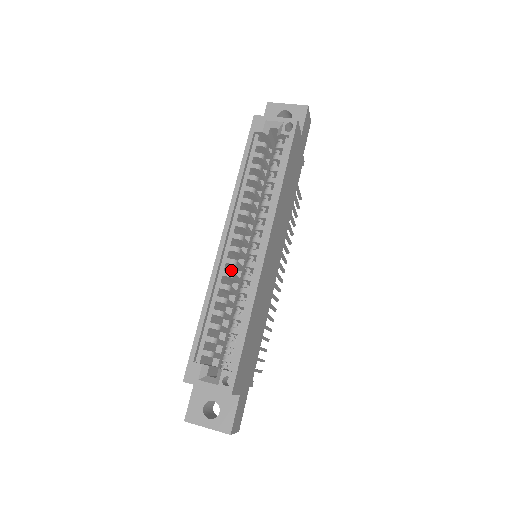
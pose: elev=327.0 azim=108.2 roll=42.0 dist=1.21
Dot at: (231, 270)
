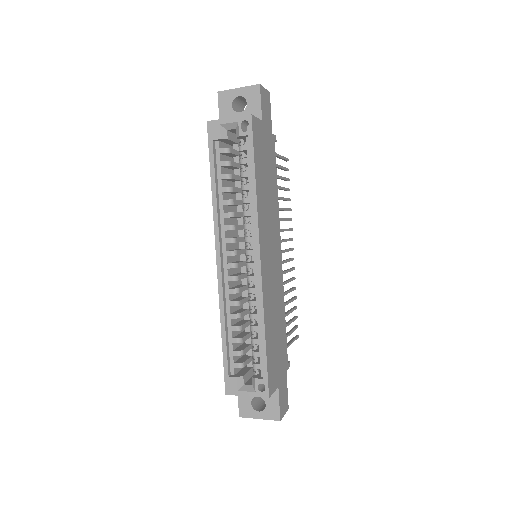
Dot at: occluded
